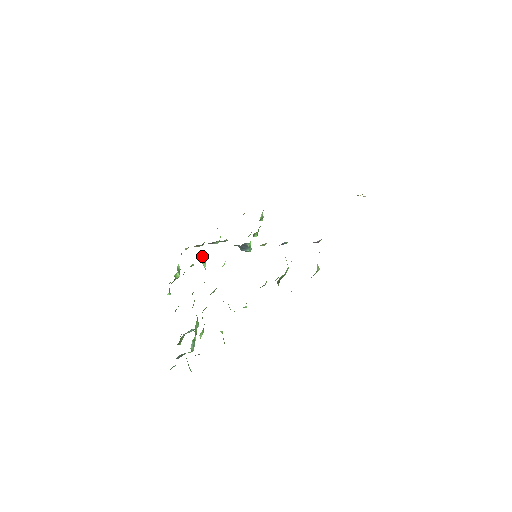
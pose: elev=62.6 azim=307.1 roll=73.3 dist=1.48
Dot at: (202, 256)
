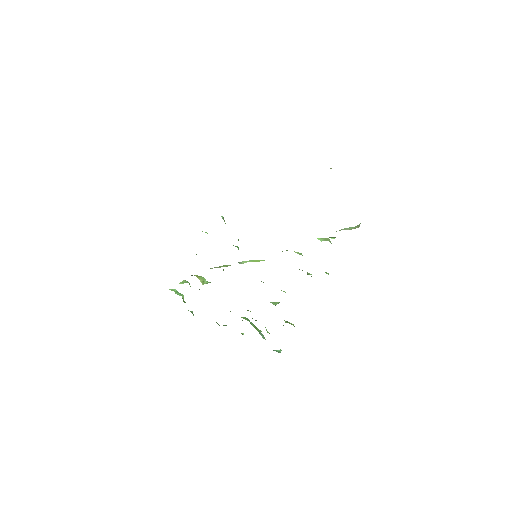
Dot at: occluded
